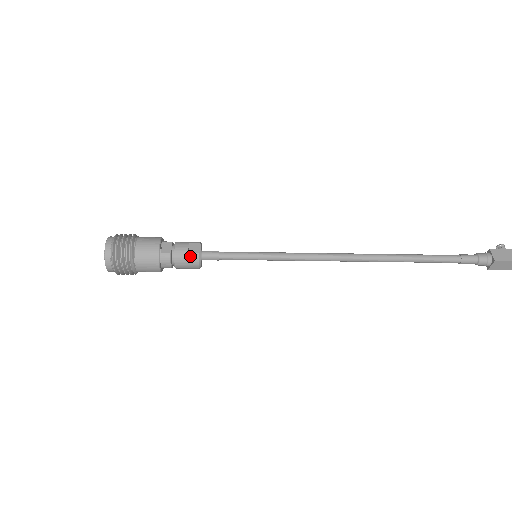
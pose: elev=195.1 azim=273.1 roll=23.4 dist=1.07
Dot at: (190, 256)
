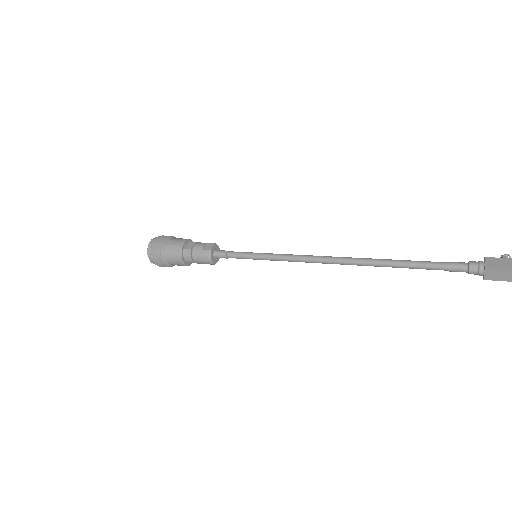
Dot at: (203, 252)
